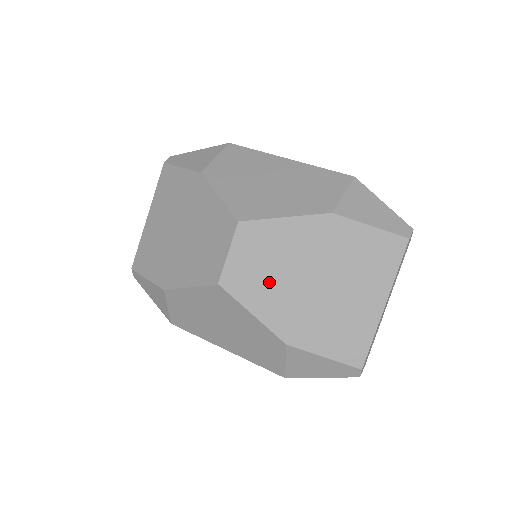
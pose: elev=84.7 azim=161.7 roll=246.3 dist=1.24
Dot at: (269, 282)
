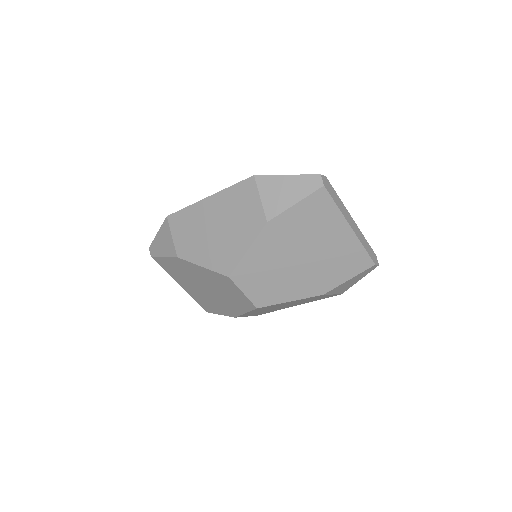
Dot at: (279, 282)
